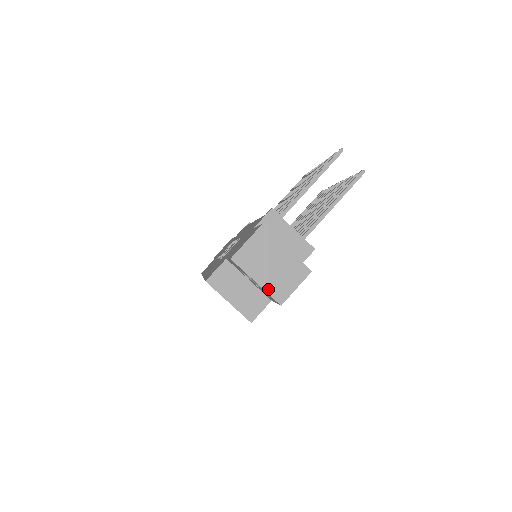
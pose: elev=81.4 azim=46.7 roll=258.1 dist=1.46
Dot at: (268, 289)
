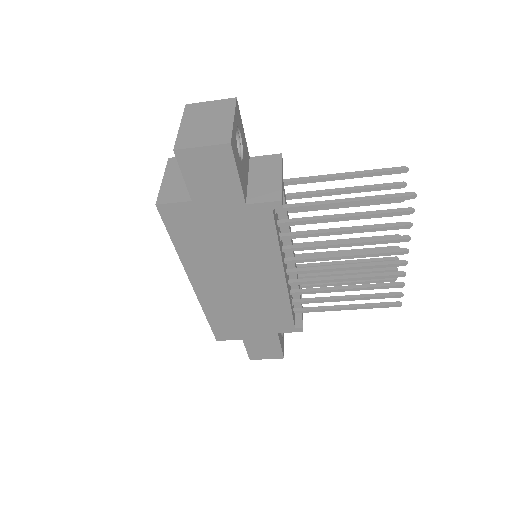
Dot at: (181, 134)
